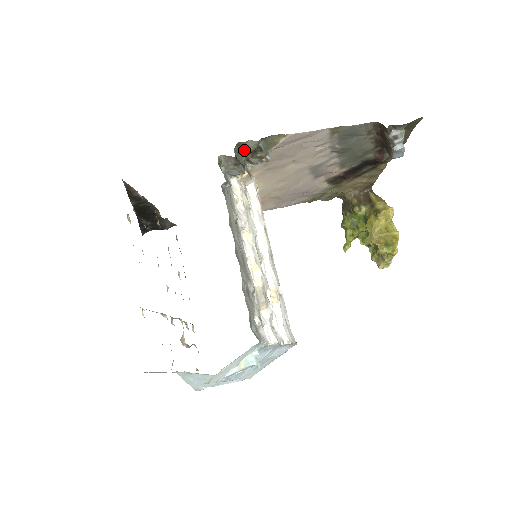
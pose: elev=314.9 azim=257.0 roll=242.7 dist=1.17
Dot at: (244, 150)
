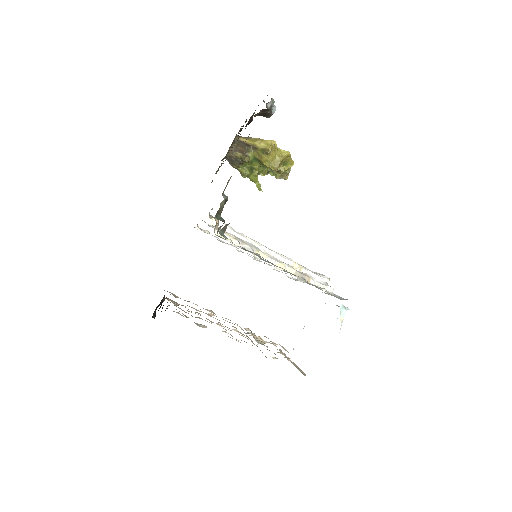
Dot at: (219, 212)
